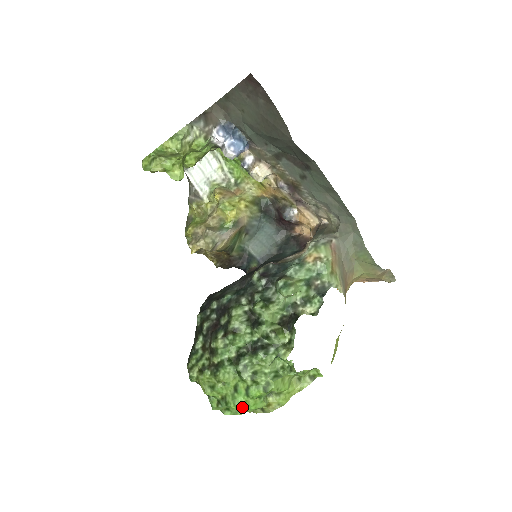
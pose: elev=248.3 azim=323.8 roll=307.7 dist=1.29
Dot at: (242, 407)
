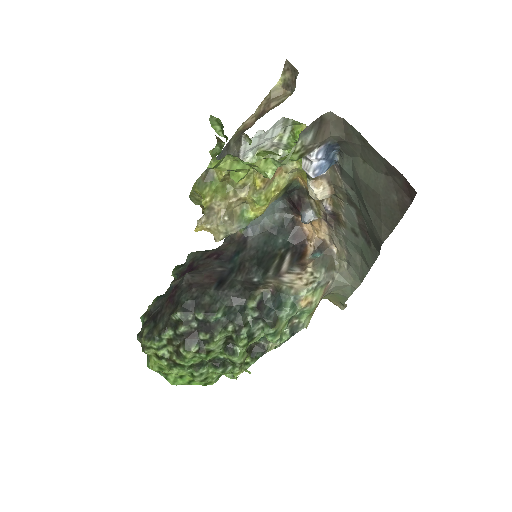
Dot at: occluded
